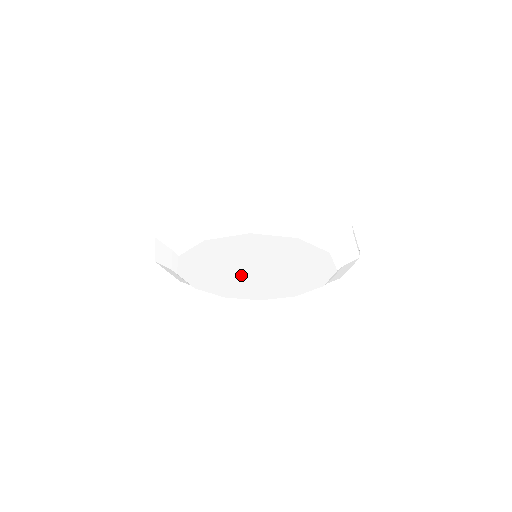
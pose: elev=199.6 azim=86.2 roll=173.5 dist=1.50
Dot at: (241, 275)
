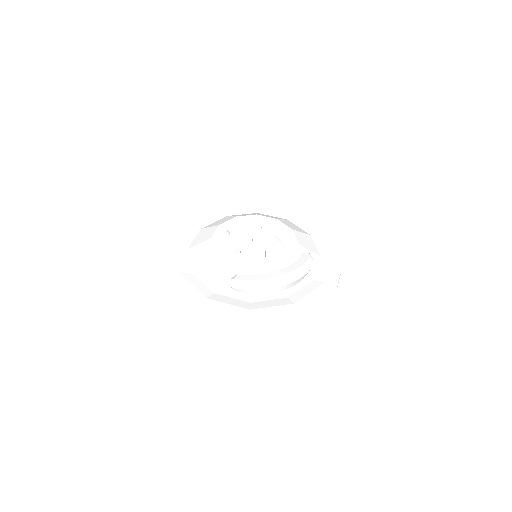
Dot at: occluded
